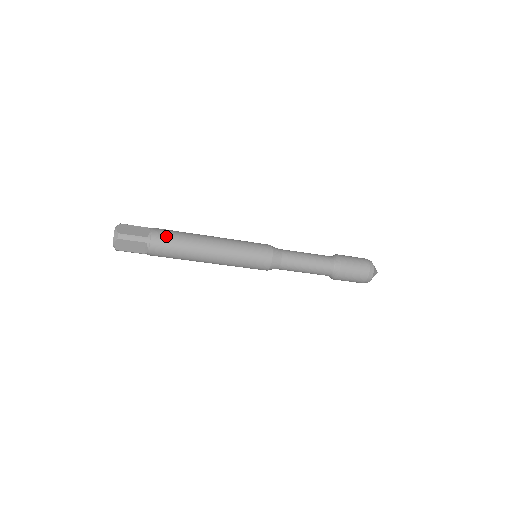
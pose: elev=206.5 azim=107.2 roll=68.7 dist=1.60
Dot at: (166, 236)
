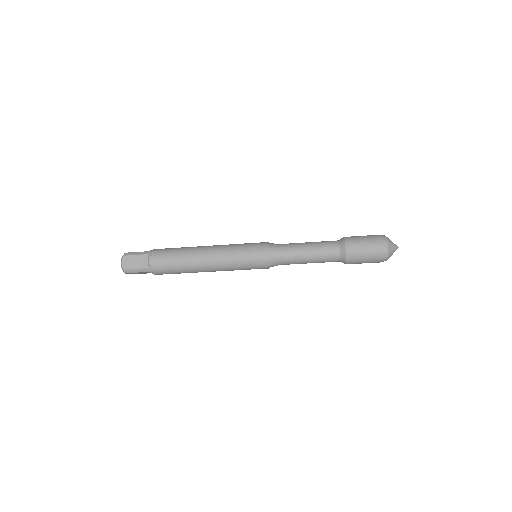
Dot at: (166, 249)
